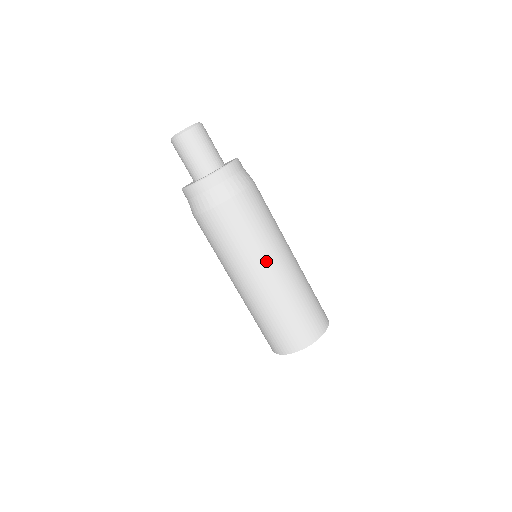
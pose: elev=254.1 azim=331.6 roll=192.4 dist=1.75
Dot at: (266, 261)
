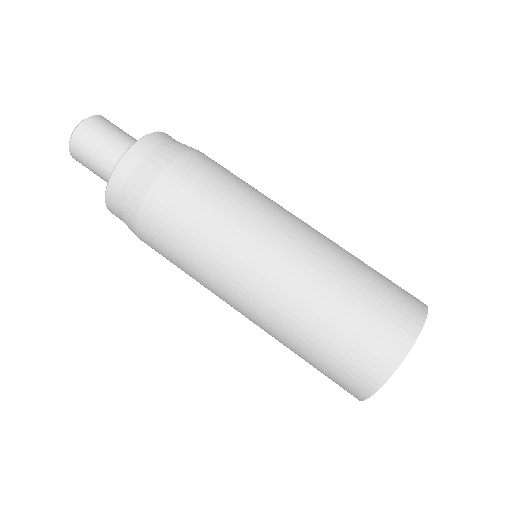
Dot at: (253, 246)
